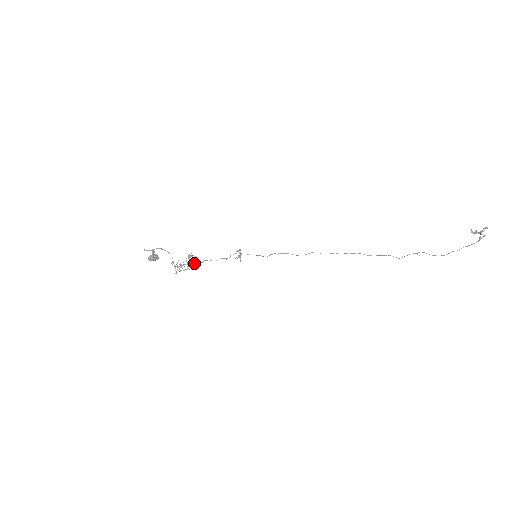
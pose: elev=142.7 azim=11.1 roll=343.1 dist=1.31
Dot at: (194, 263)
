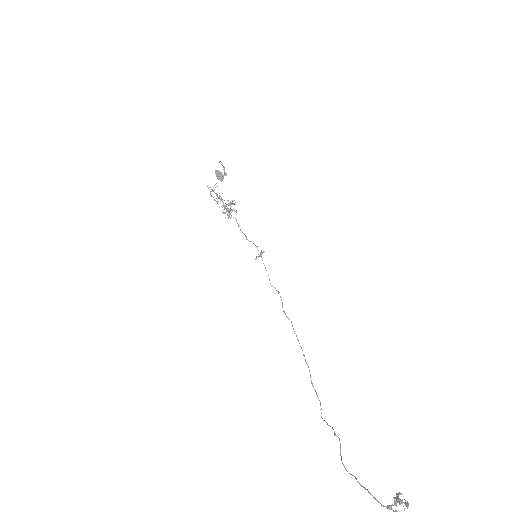
Dot at: (228, 209)
